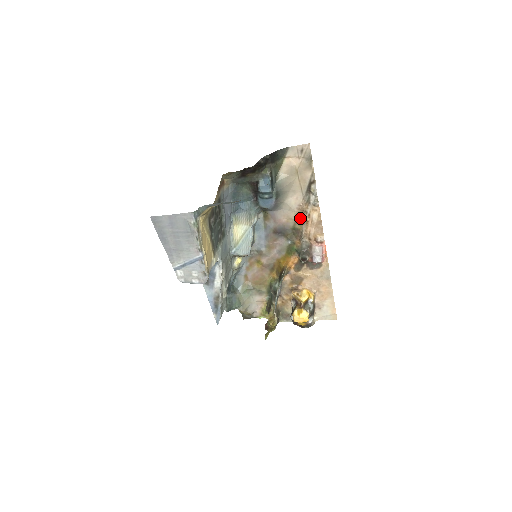
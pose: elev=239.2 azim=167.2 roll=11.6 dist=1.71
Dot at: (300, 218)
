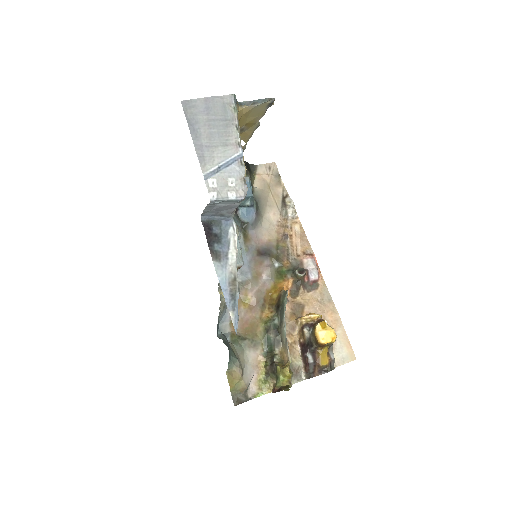
Dot at: (282, 235)
